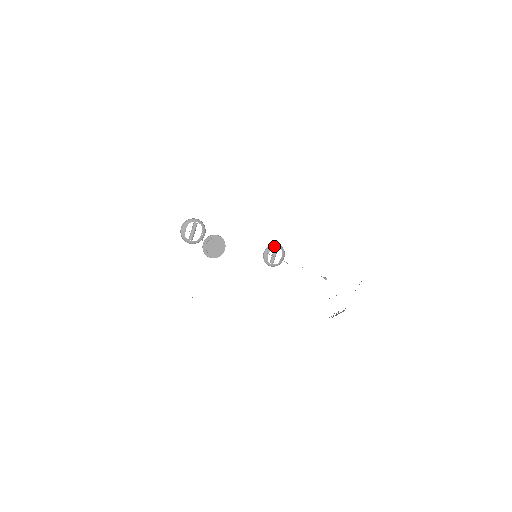
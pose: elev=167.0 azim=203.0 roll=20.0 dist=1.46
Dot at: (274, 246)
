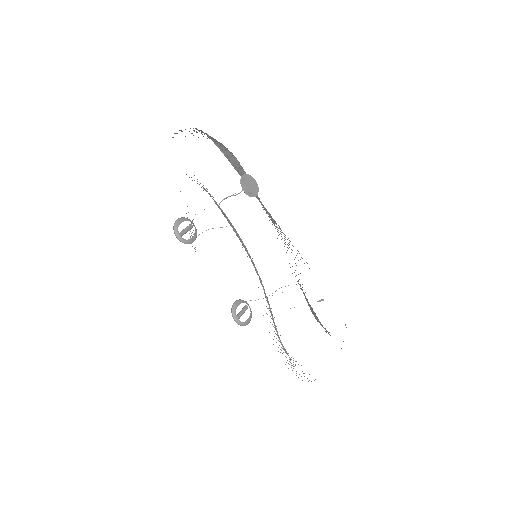
Dot at: occluded
